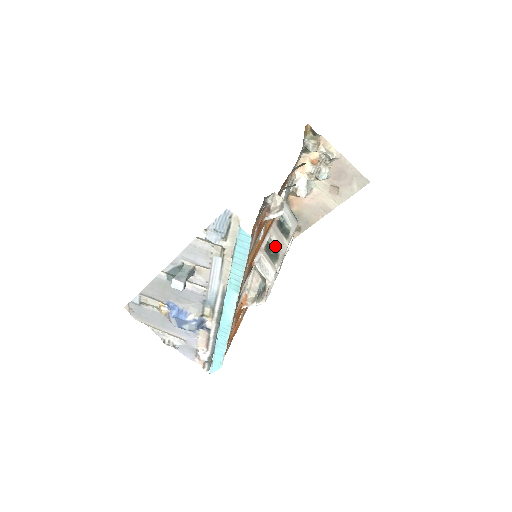
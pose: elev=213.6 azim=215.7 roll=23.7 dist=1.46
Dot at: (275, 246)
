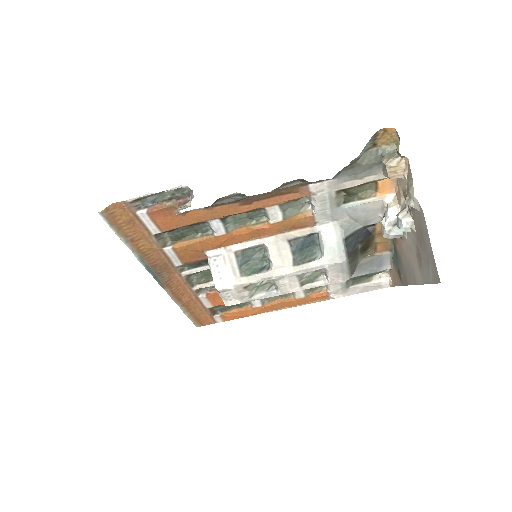
Dot at: (269, 261)
